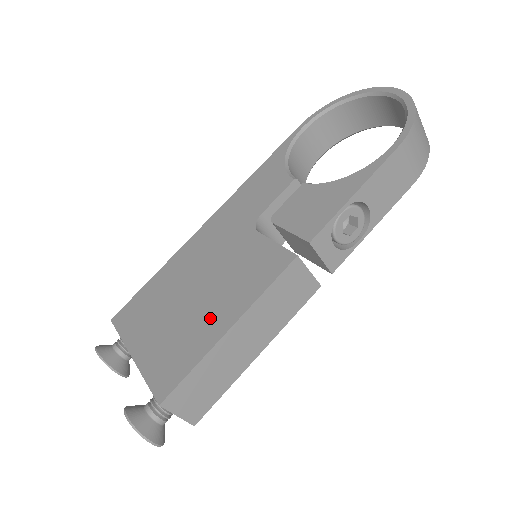
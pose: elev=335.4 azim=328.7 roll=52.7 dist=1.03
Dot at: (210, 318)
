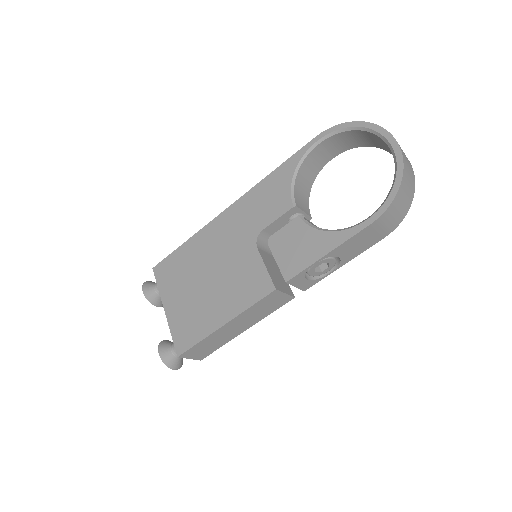
Dot at: (214, 309)
